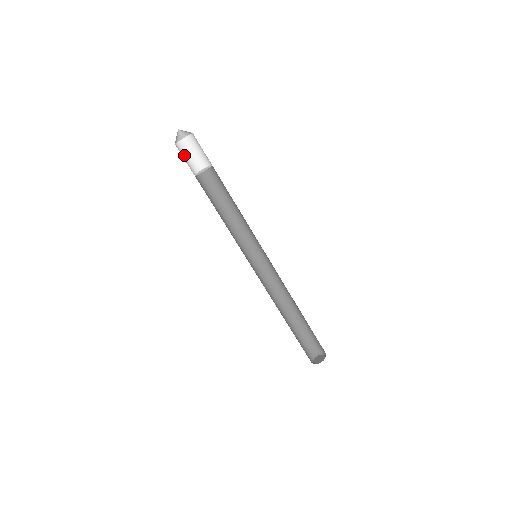
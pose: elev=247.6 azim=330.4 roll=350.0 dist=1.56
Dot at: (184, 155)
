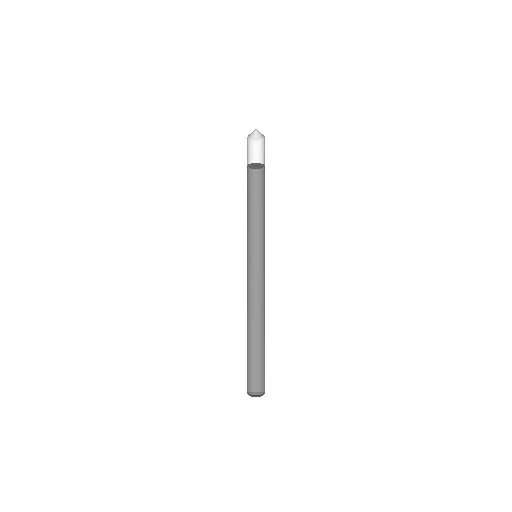
Dot at: (247, 148)
